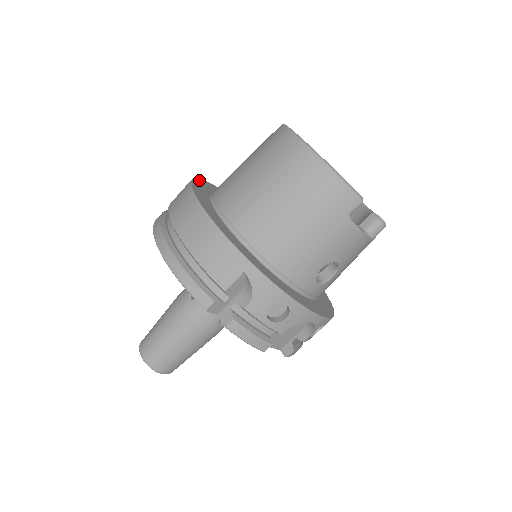
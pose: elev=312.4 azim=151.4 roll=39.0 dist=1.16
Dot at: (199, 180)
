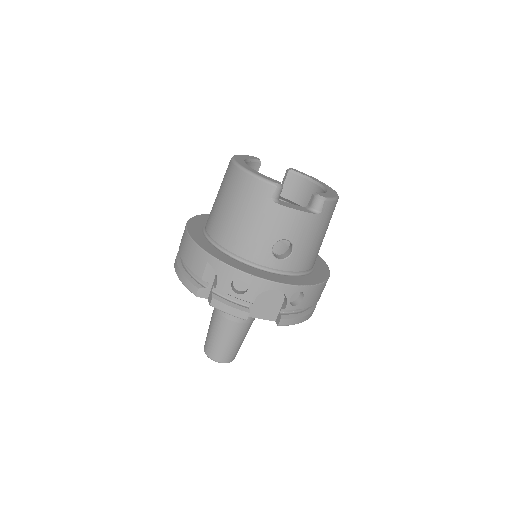
Dot at: occluded
